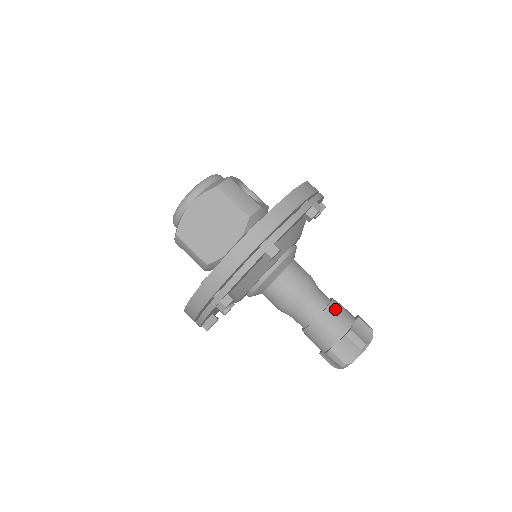
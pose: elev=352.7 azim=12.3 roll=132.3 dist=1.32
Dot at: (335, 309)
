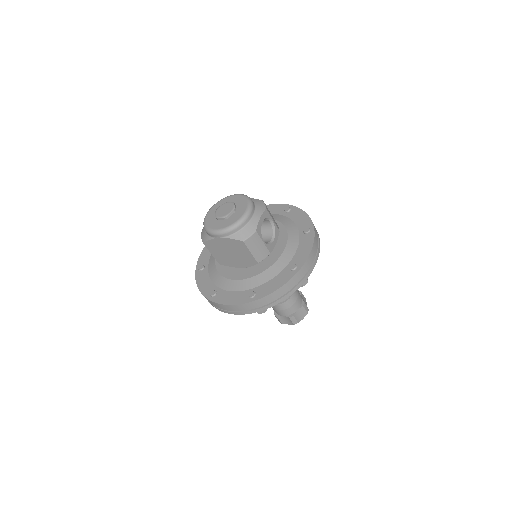
Dot at: (291, 302)
